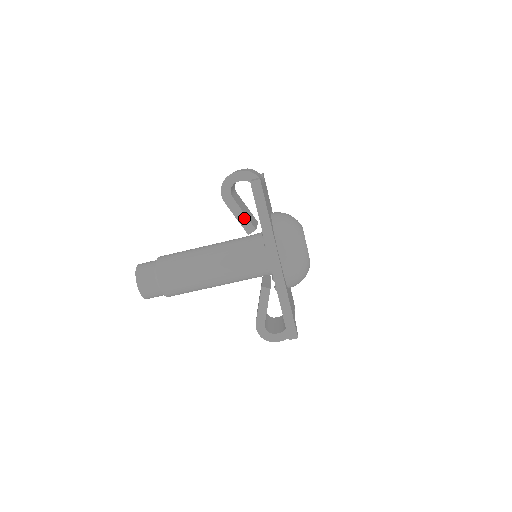
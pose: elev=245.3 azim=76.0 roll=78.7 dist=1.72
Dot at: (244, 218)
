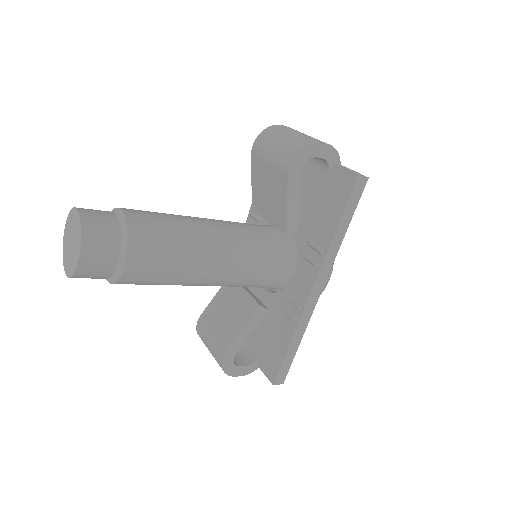
Dot at: (295, 210)
